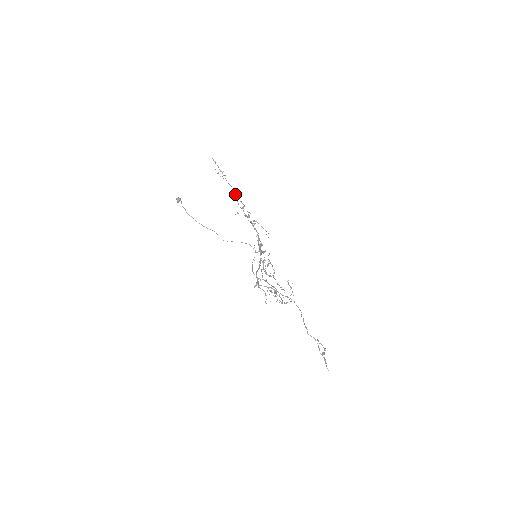
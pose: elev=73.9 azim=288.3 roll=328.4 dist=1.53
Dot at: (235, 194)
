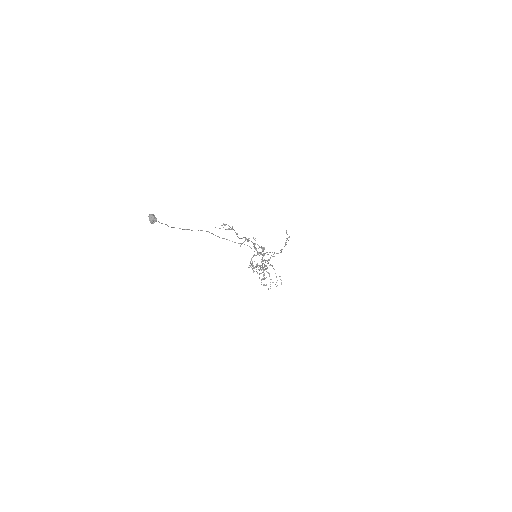
Dot at: occluded
